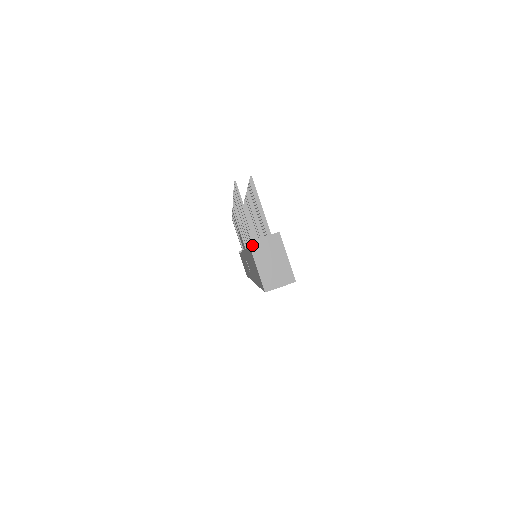
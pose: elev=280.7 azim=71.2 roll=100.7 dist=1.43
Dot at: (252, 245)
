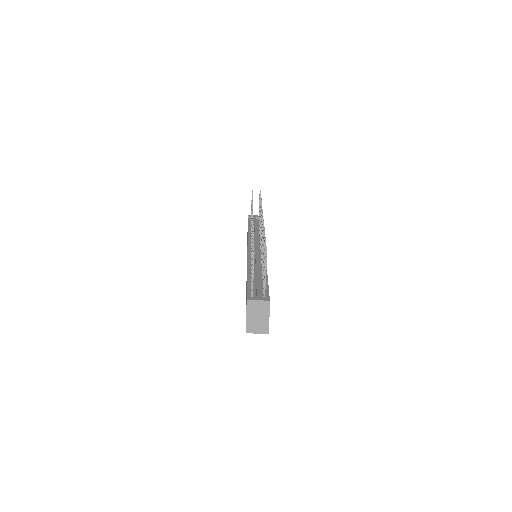
Dot at: (249, 303)
